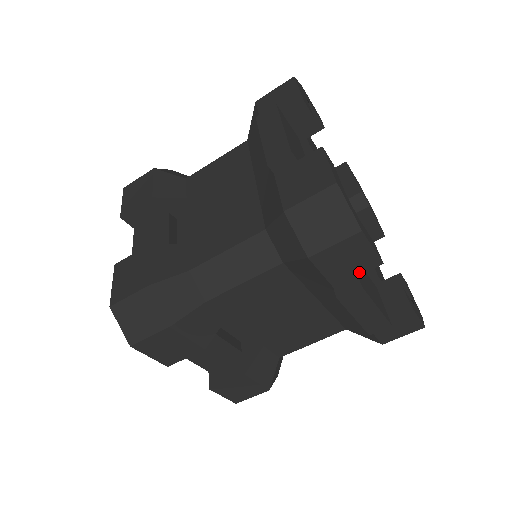
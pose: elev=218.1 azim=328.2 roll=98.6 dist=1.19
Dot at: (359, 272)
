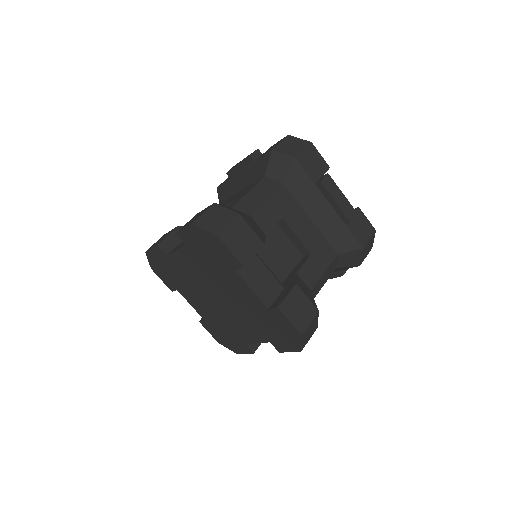
Dot at: (322, 173)
